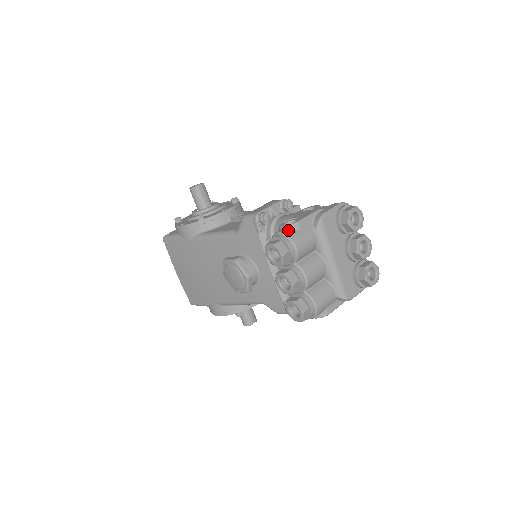
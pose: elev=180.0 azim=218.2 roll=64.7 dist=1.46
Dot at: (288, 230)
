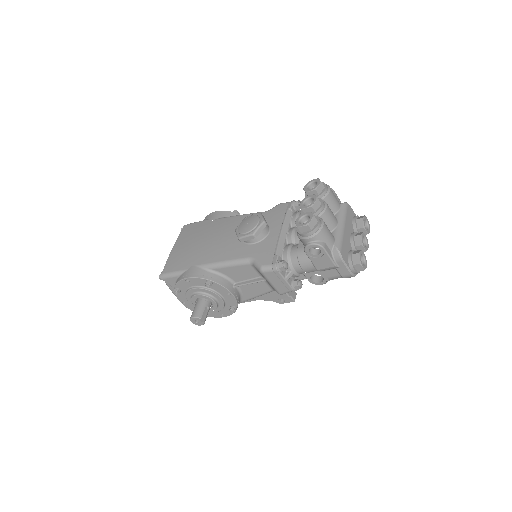
Dot at: occluded
